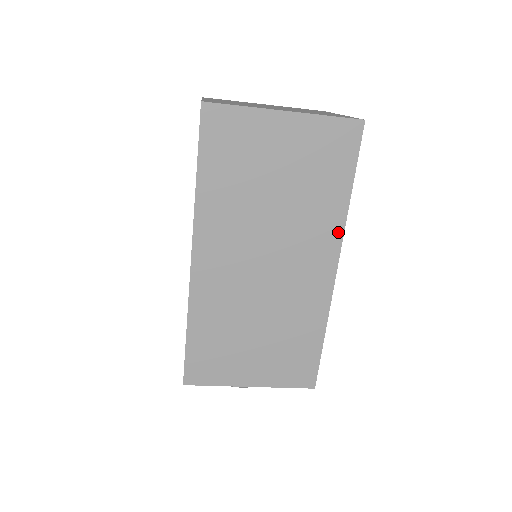
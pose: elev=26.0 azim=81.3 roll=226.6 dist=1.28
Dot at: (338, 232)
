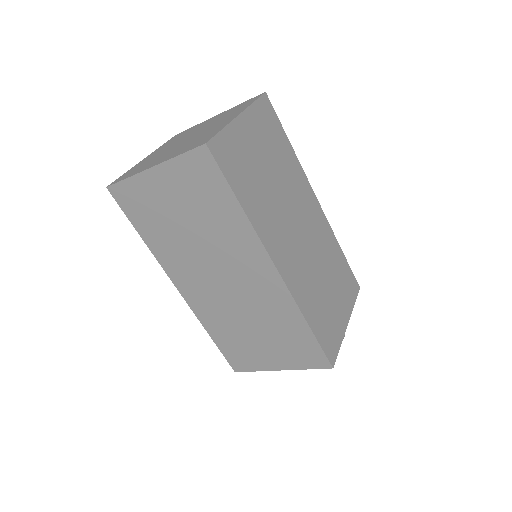
Dot at: (255, 241)
